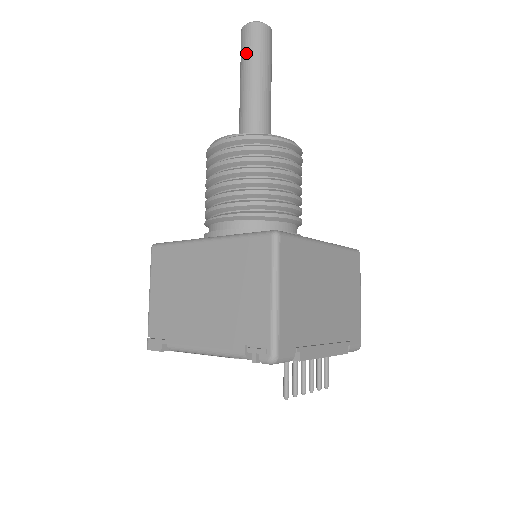
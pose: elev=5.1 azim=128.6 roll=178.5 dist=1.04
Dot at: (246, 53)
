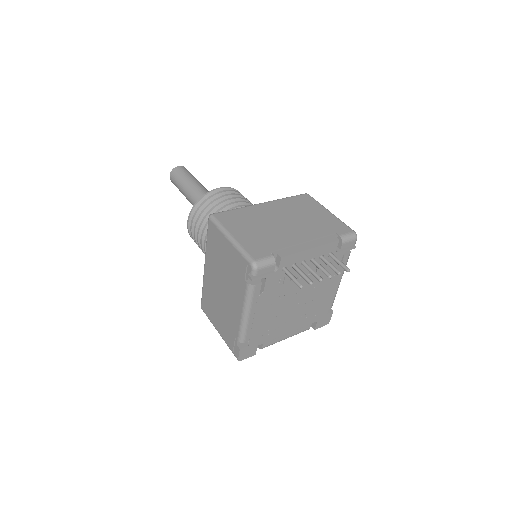
Dot at: (178, 186)
